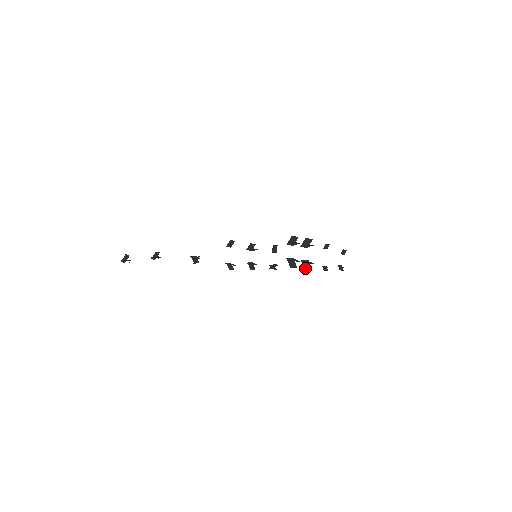
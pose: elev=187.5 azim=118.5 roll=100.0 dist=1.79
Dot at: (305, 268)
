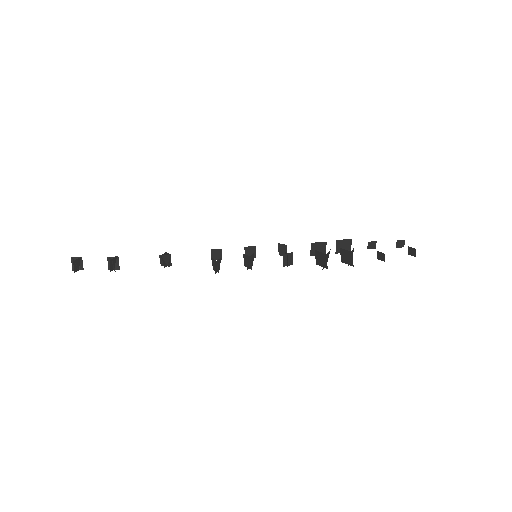
Dot at: occluded
